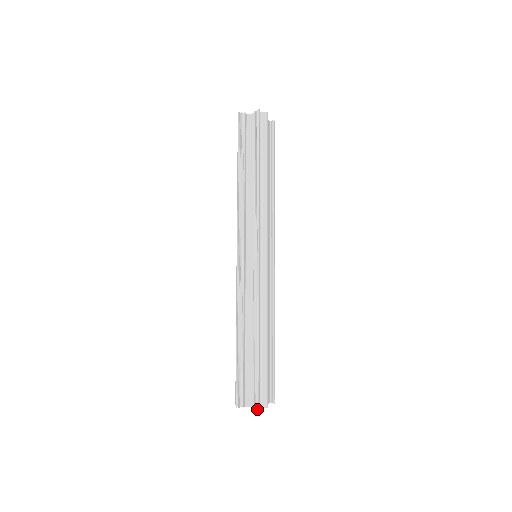
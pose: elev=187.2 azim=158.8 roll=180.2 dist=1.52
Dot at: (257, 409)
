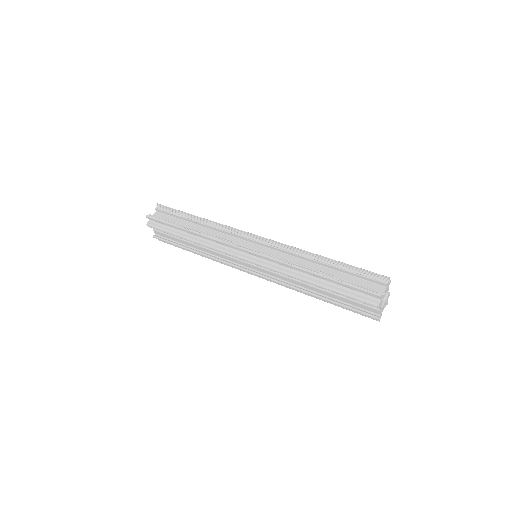
Dot at: (389, 278)
